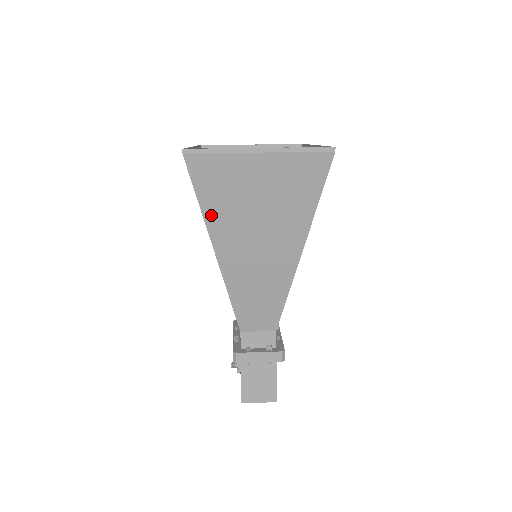
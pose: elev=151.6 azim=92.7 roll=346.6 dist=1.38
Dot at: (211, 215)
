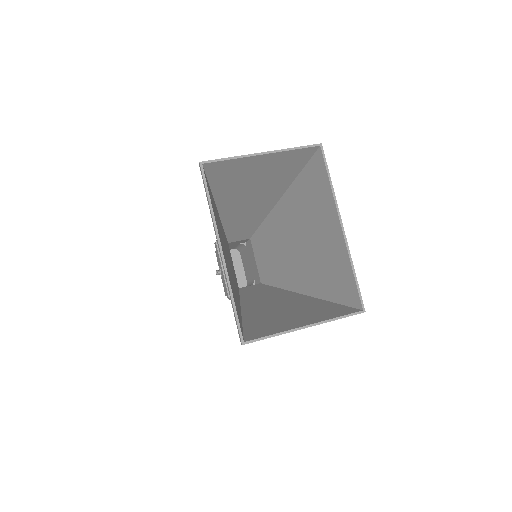
Dot at: occluded
